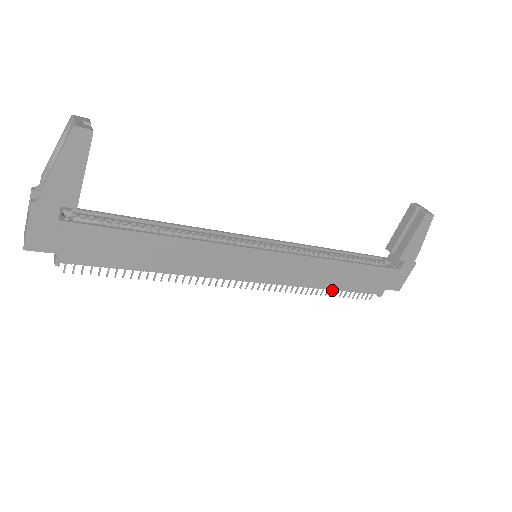
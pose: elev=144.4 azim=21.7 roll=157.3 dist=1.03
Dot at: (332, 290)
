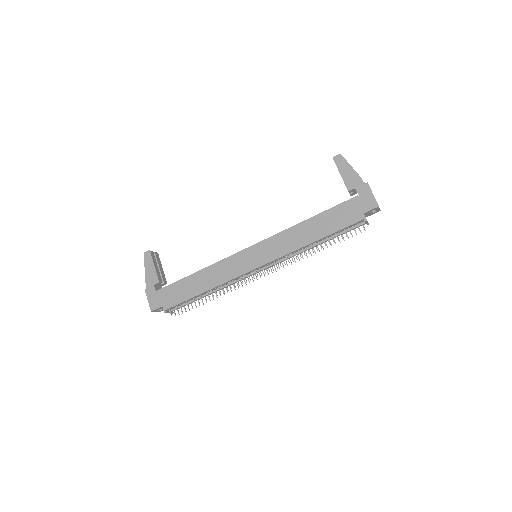
Dot at: (323, 242)
